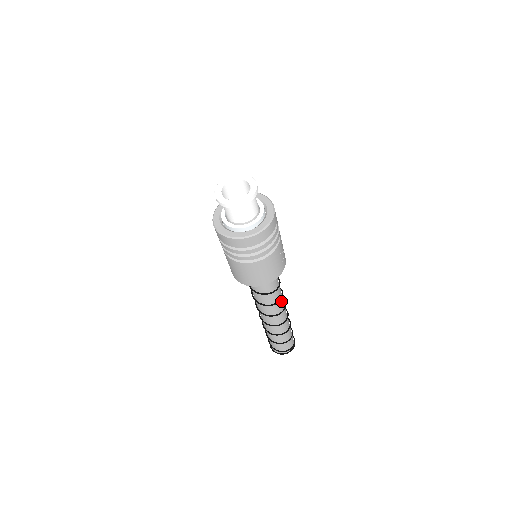
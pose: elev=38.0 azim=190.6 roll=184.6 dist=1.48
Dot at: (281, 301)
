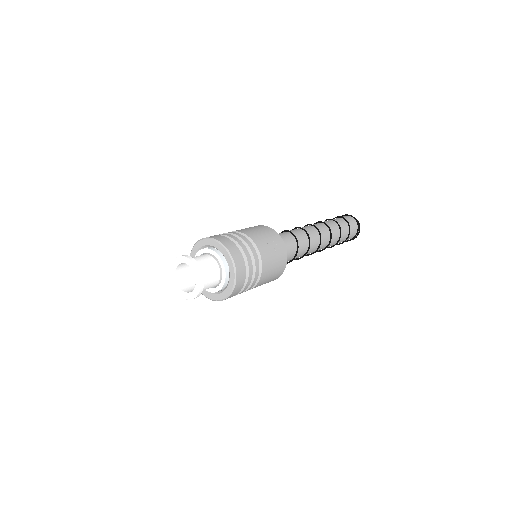
Dot at: (311, 238)
